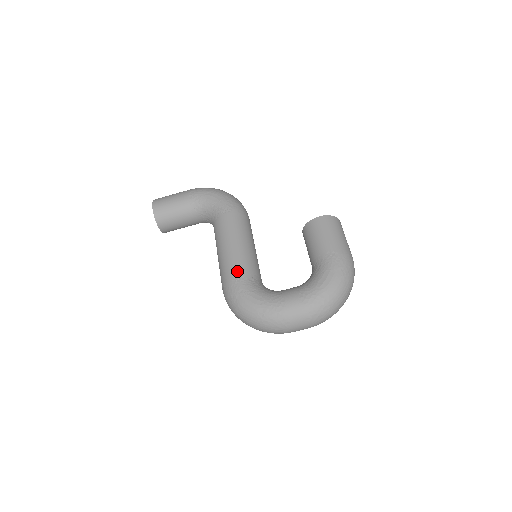
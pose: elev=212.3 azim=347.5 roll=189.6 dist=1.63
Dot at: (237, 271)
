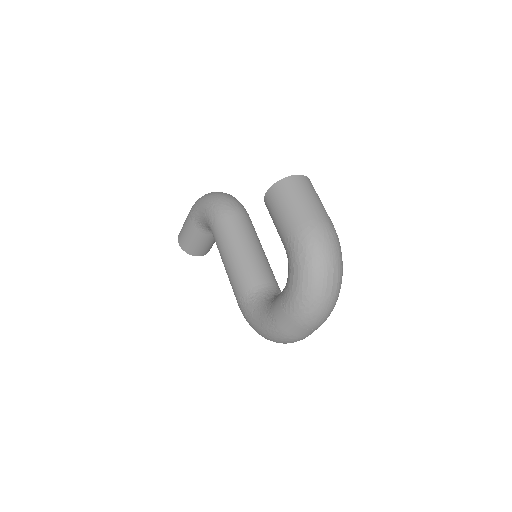
Dot at: (237, 293)
